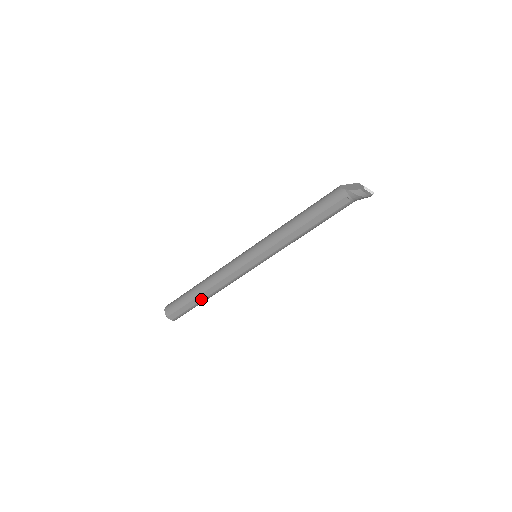
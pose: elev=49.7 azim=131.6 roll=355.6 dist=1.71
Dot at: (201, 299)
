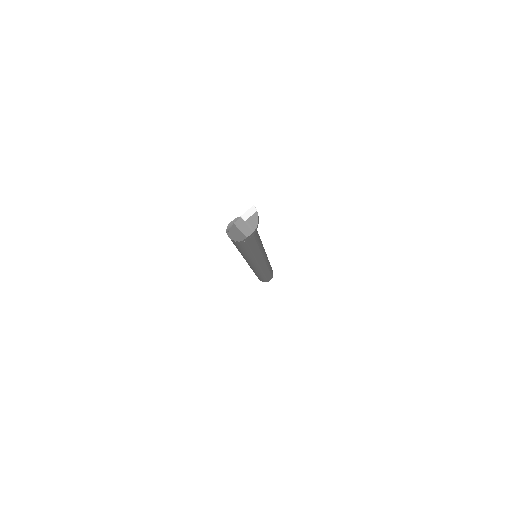
Dot at: (269, 273)
